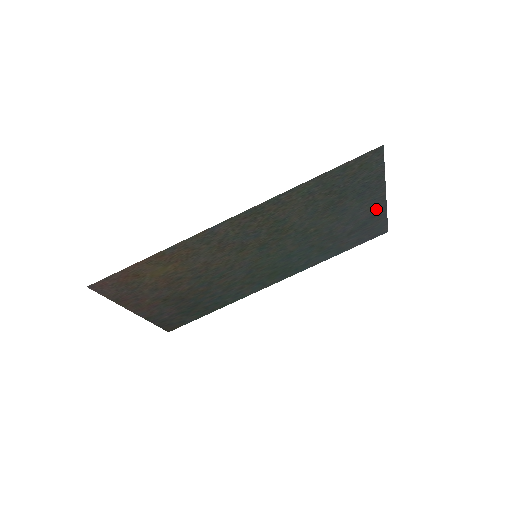
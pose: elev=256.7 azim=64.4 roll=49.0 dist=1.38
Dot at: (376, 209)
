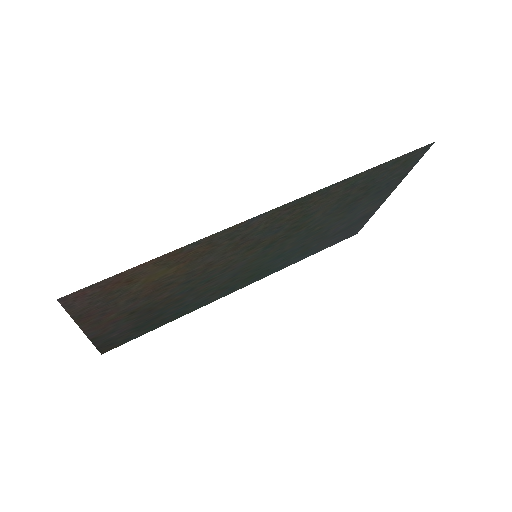
Dot at: (371, 209)
